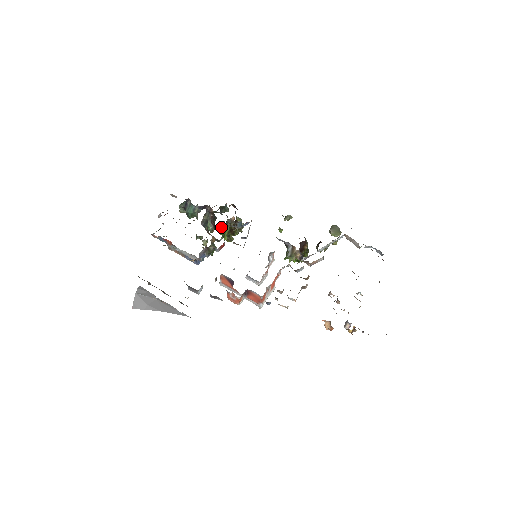
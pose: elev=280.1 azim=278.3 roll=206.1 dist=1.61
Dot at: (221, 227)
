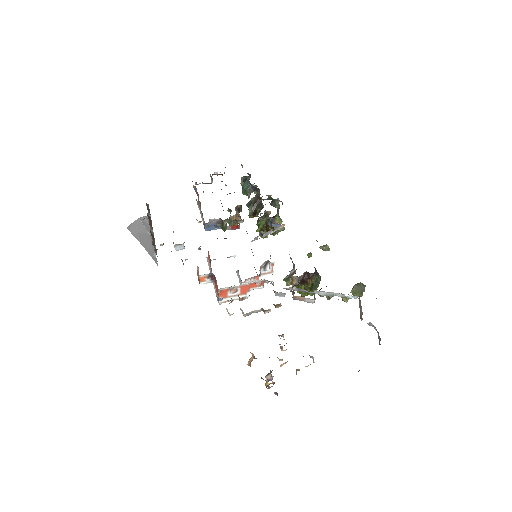
Dot at: (260, 217)
